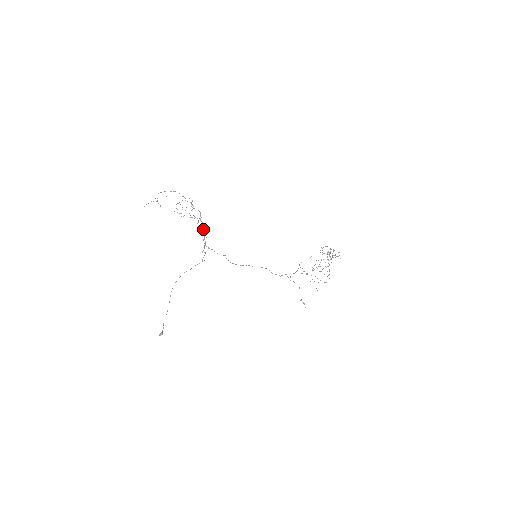
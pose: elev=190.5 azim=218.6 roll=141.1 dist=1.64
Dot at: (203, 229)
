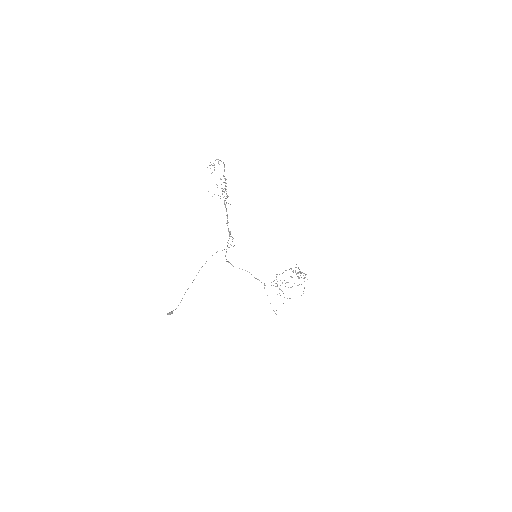
Dot at: occluded
